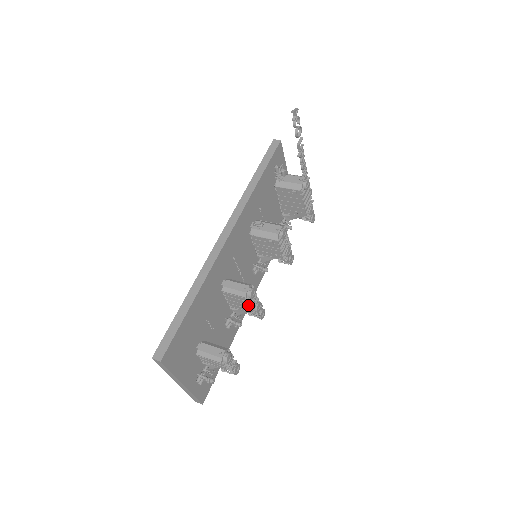
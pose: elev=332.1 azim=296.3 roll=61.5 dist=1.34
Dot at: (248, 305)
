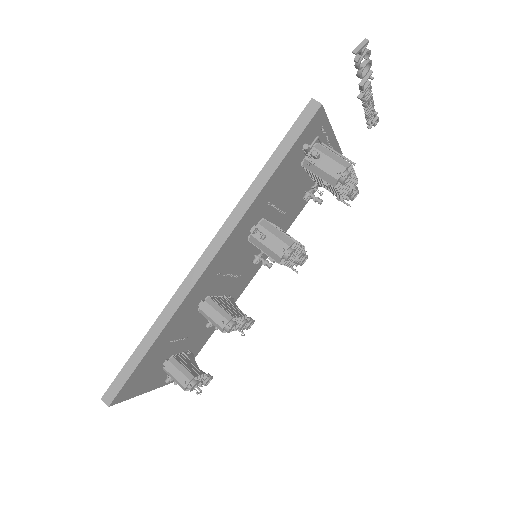
Dot at: occluded
